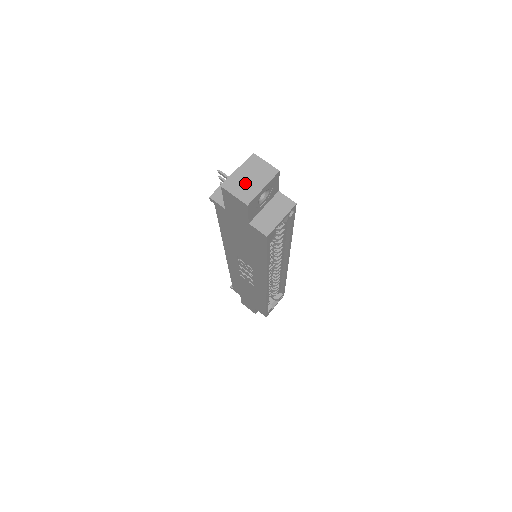
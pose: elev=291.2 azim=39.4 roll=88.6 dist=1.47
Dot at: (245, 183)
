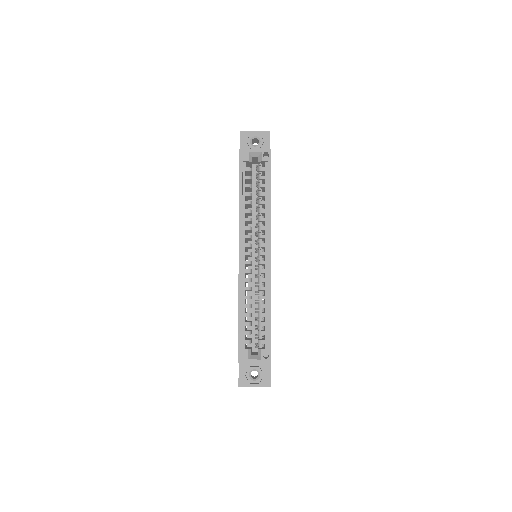
Dot at: occluded
